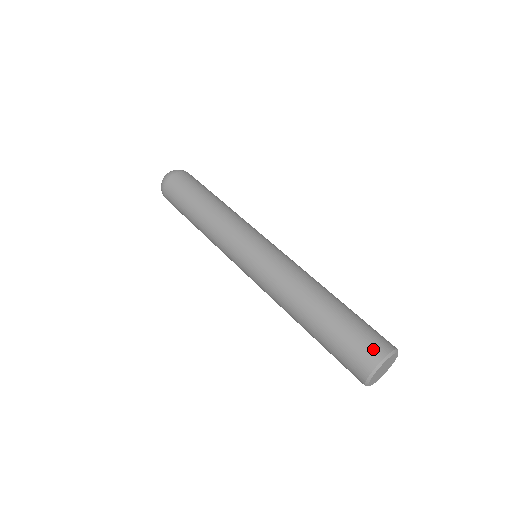
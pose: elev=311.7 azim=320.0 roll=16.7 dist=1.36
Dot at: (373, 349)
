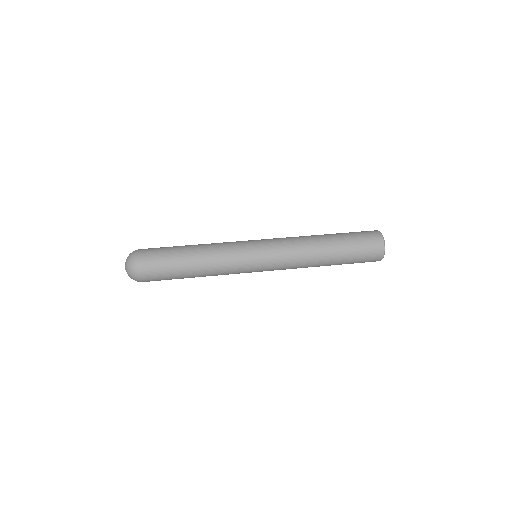
Dot at: (376, 244)
